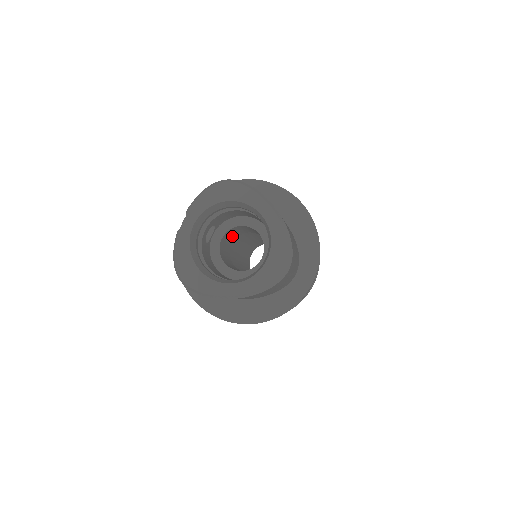
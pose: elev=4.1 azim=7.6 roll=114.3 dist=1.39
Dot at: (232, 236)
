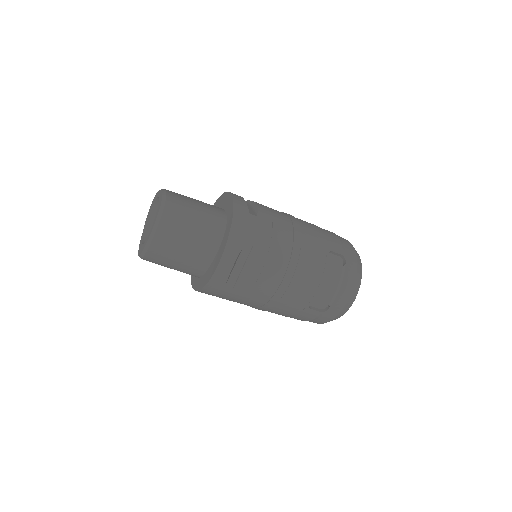
Dot at: occluded
